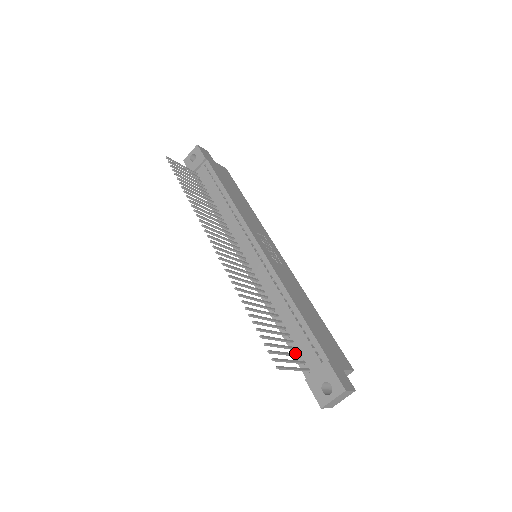
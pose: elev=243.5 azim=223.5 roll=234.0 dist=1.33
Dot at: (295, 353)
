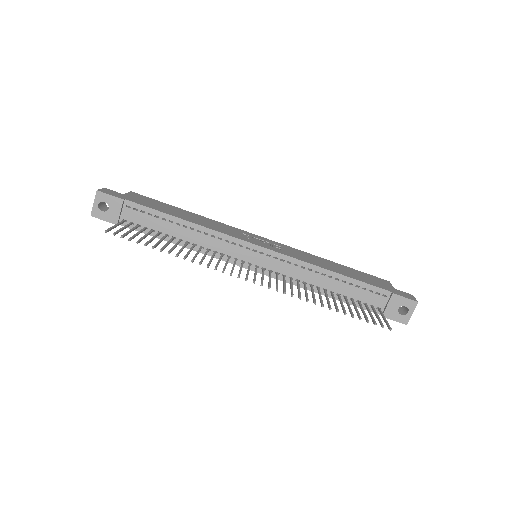
Dot at: occluded
